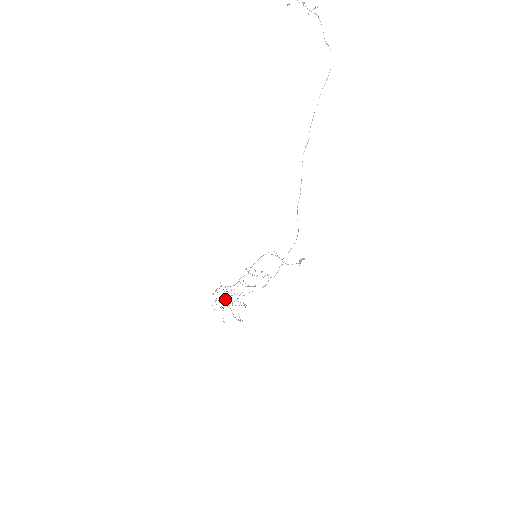
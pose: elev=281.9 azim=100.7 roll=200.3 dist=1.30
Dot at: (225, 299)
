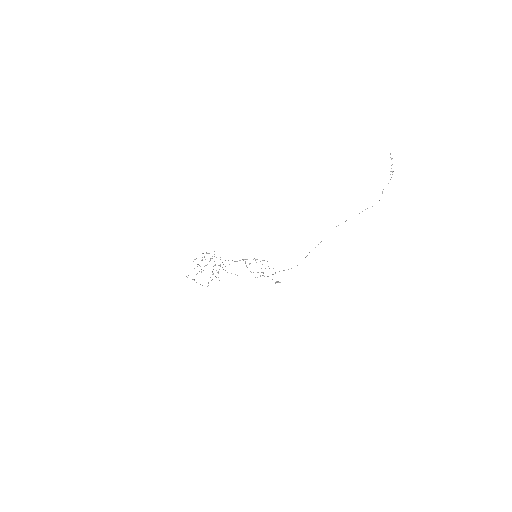
Dot at: occluded
